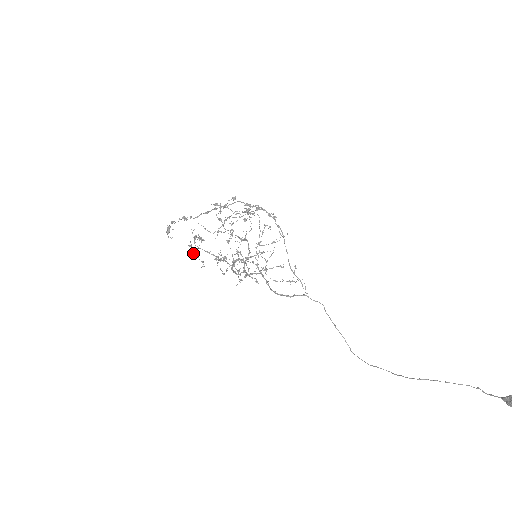
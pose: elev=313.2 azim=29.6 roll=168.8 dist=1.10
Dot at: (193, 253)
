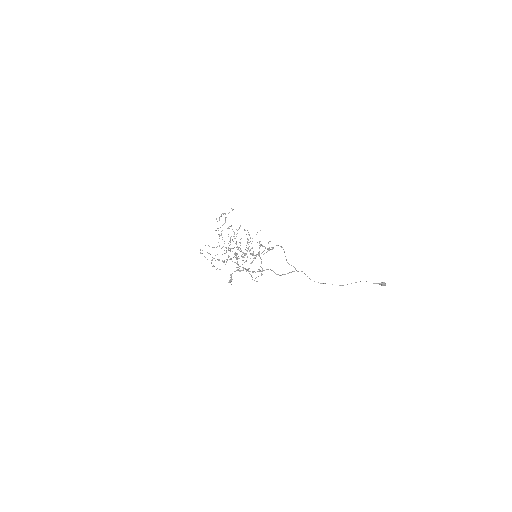
Dot at: (216, 269)
